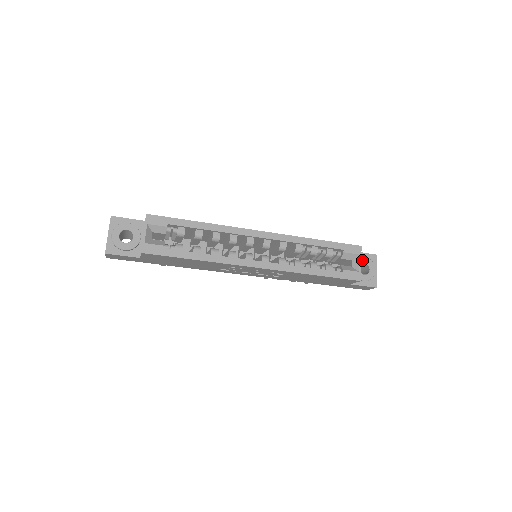
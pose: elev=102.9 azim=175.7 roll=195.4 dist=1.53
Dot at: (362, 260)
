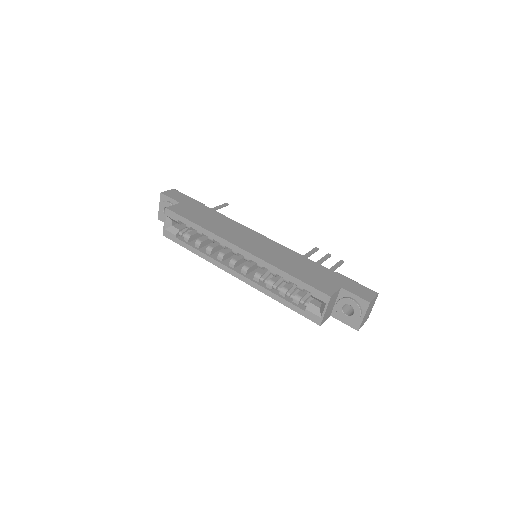
Dot at: (348, 301)
